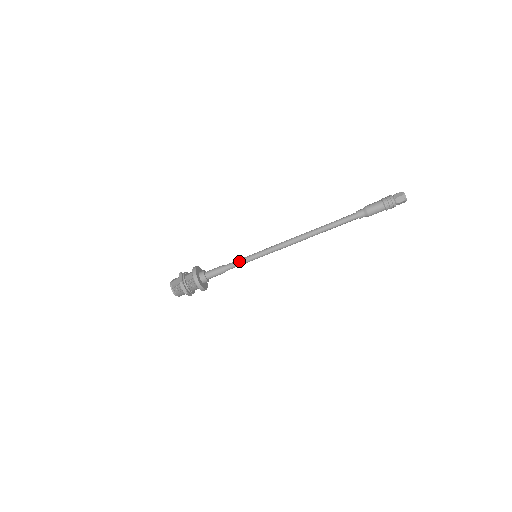
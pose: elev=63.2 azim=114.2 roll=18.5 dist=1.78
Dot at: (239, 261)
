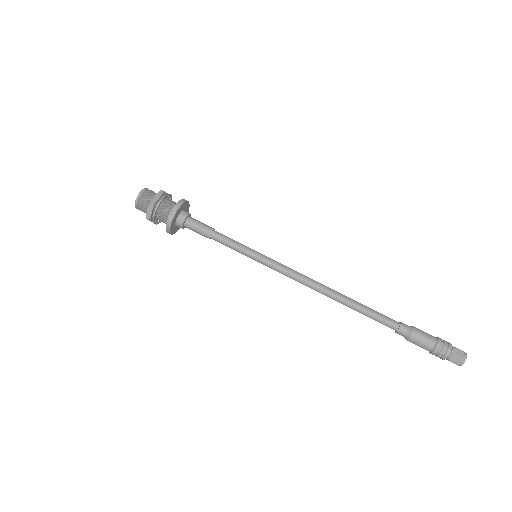
Dot at: (236, 241)
